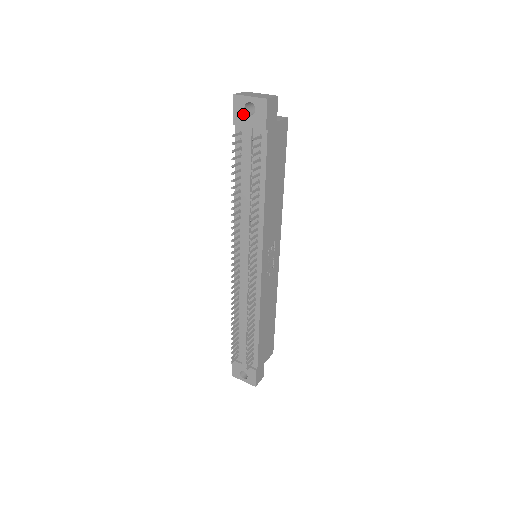
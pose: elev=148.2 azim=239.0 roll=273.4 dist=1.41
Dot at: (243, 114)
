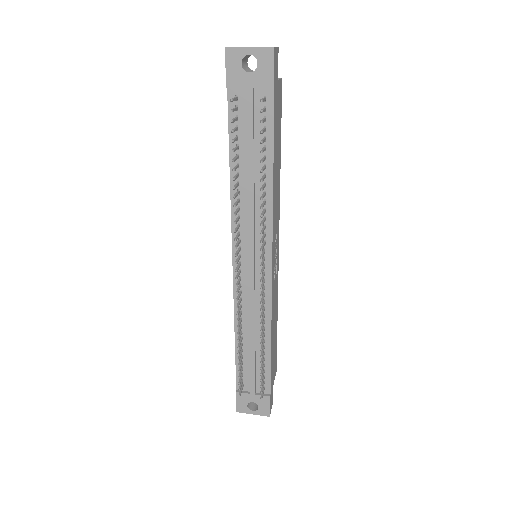
Dot at: (240, 72)
